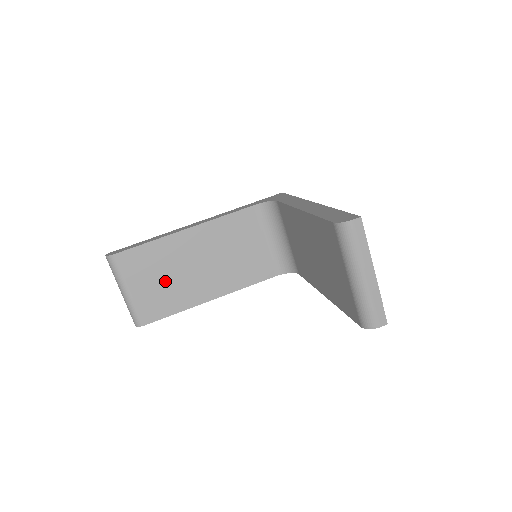
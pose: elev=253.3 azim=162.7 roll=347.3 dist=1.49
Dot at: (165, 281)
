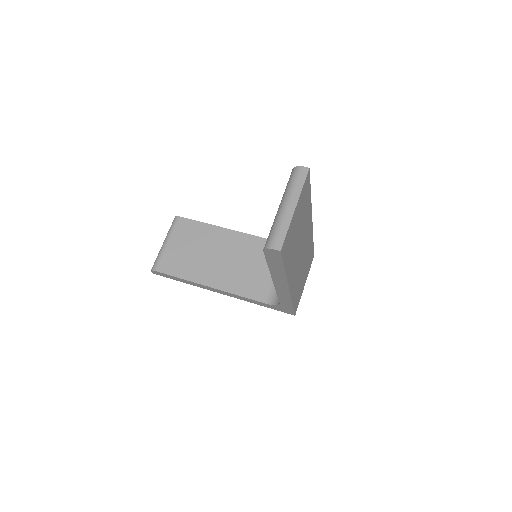
Dot at: (192, 252)
